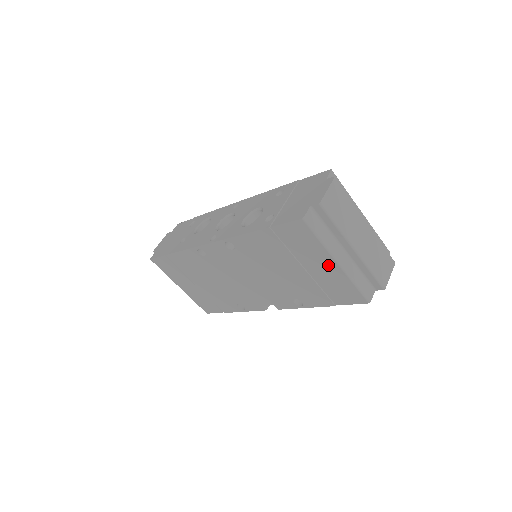
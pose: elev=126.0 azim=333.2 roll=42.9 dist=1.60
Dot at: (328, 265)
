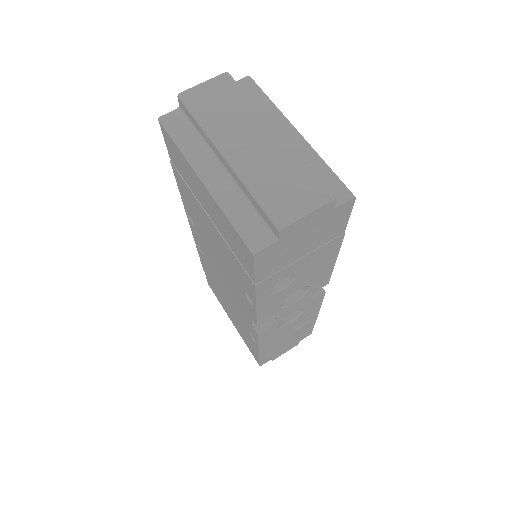
Dot at: (204, 193)
